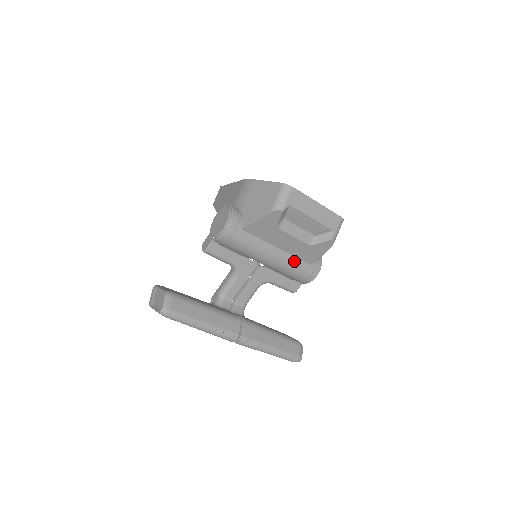
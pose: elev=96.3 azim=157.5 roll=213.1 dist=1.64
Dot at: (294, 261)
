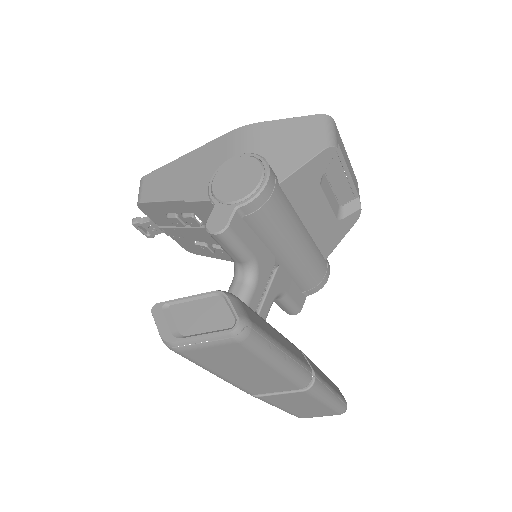
Dot at: (315, 250)
